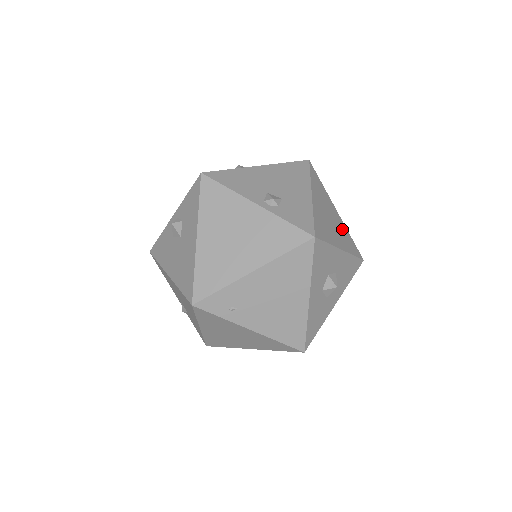
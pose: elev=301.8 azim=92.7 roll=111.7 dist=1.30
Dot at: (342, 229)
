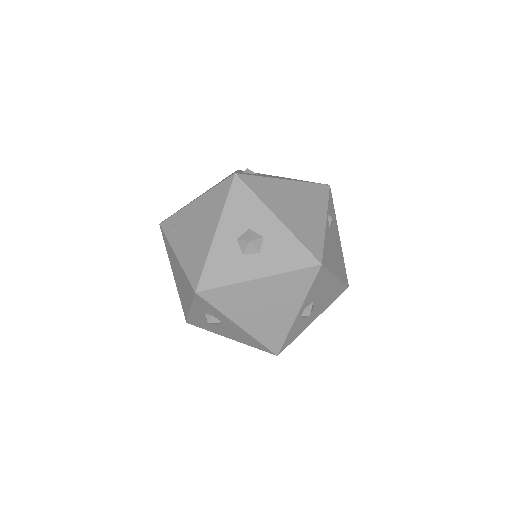
Dot at: (311, 226)
